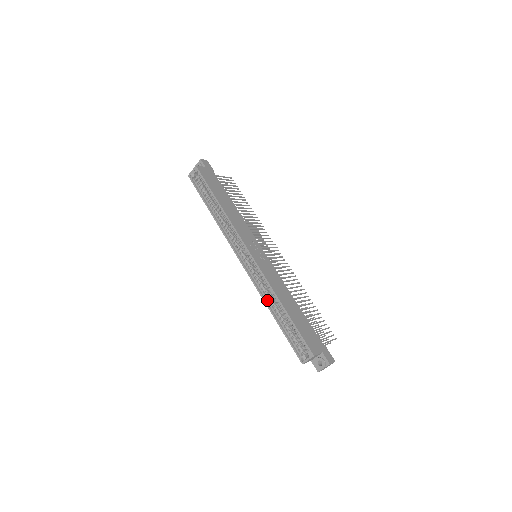
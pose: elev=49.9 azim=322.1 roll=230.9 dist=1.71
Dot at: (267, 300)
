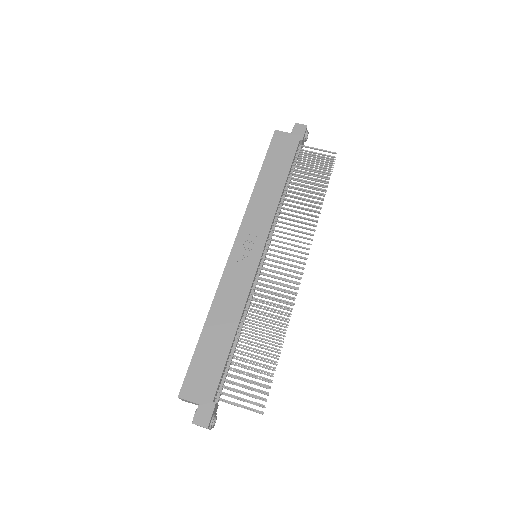
Dot at: occluded
